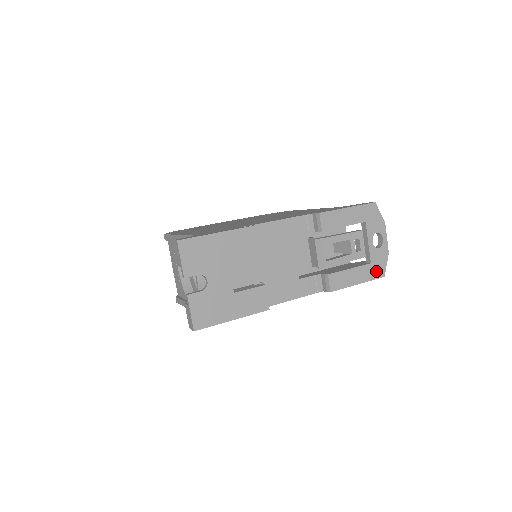
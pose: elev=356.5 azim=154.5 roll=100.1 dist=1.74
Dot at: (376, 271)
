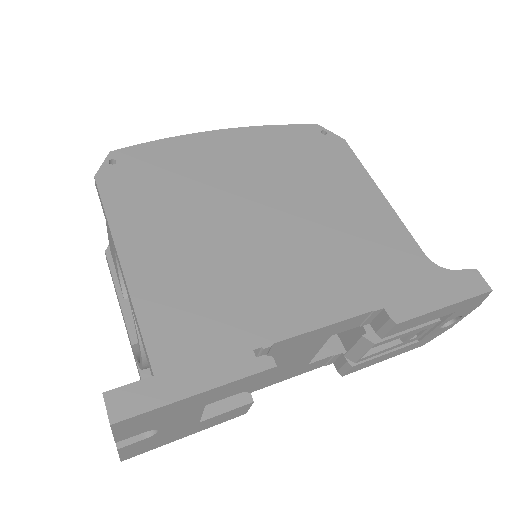
Dot at: (418, 345)
